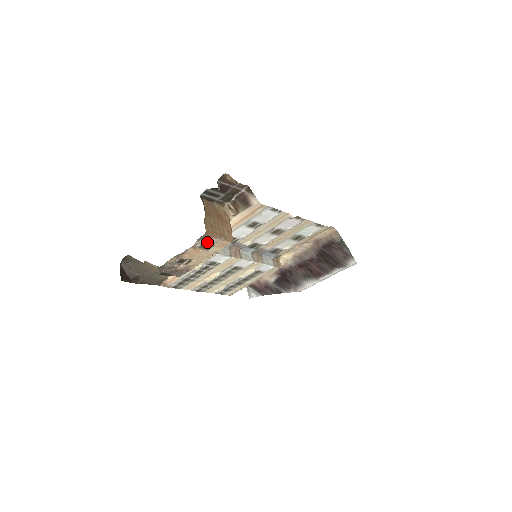
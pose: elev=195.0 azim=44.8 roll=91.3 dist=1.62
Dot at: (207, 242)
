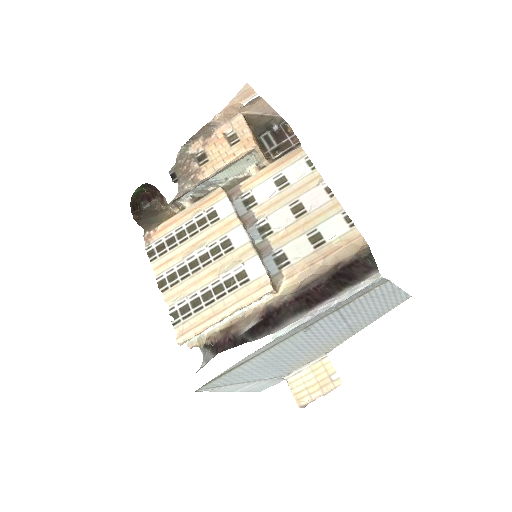
Dot at: (239, 128)
